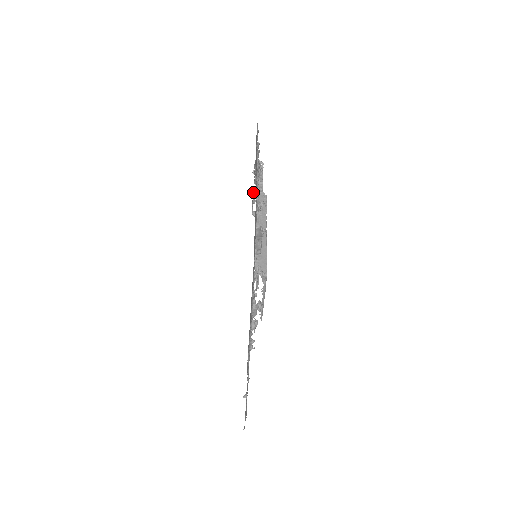
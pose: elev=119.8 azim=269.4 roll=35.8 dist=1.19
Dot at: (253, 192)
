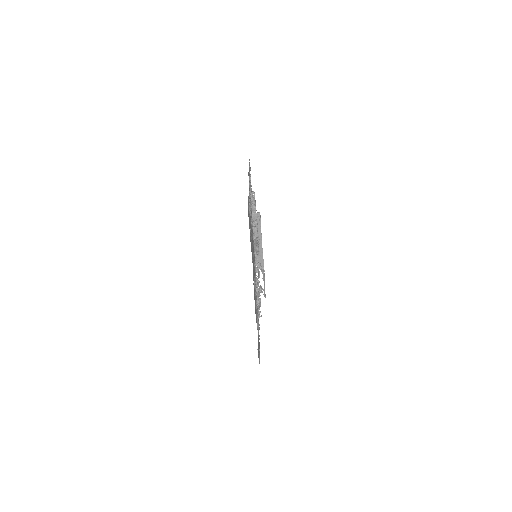
Dot at: occluded
